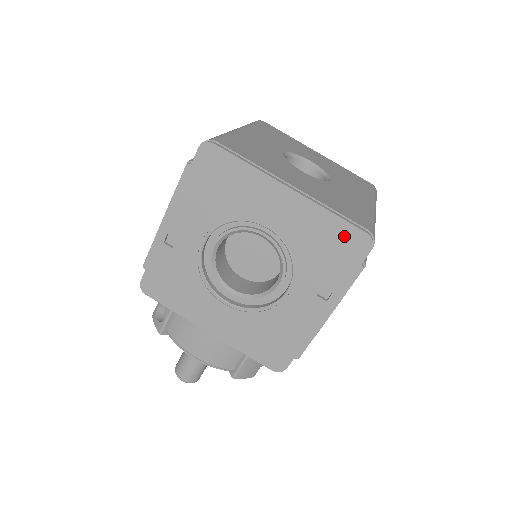
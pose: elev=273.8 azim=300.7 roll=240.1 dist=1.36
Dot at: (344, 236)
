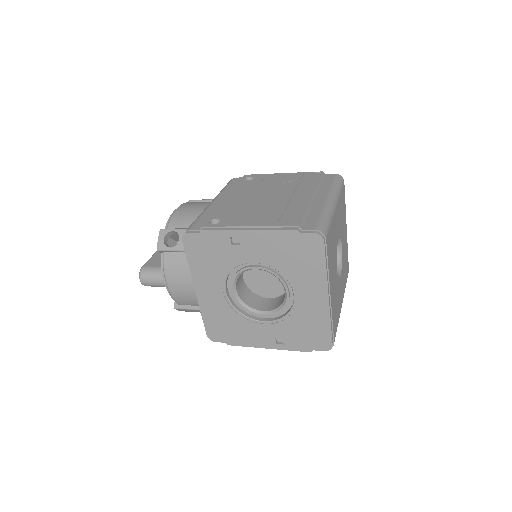
Dot at: (322, 336)
